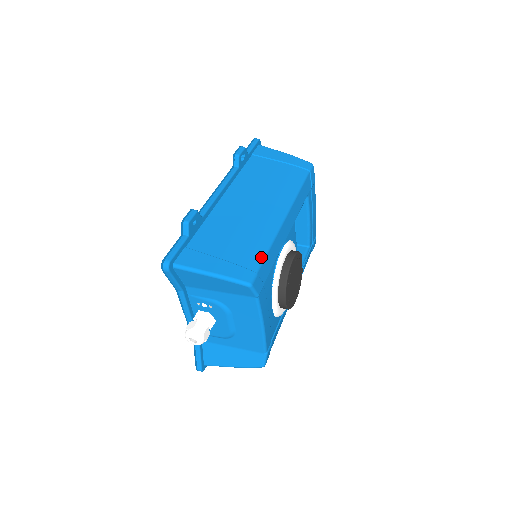
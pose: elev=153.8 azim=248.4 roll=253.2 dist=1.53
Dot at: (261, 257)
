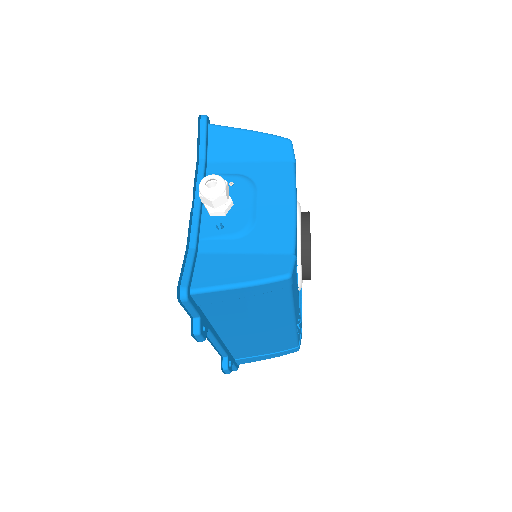
Dot at: occluded
